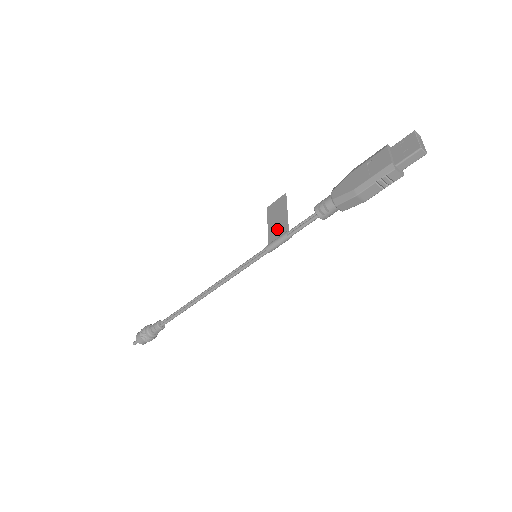
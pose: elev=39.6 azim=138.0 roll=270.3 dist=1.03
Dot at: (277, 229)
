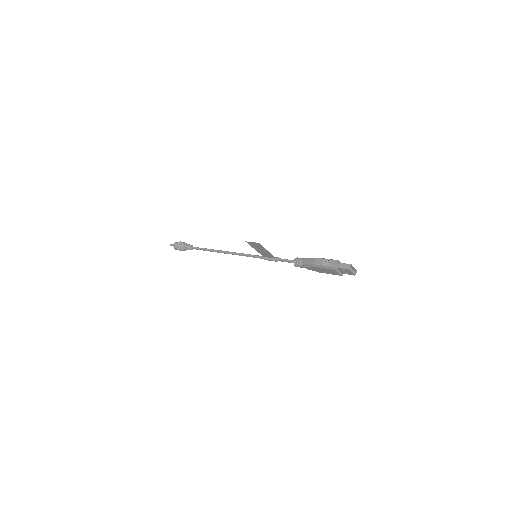
Dot at: (265, 254)
